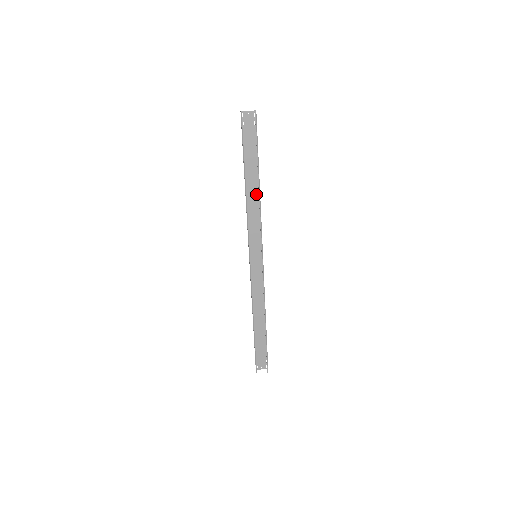
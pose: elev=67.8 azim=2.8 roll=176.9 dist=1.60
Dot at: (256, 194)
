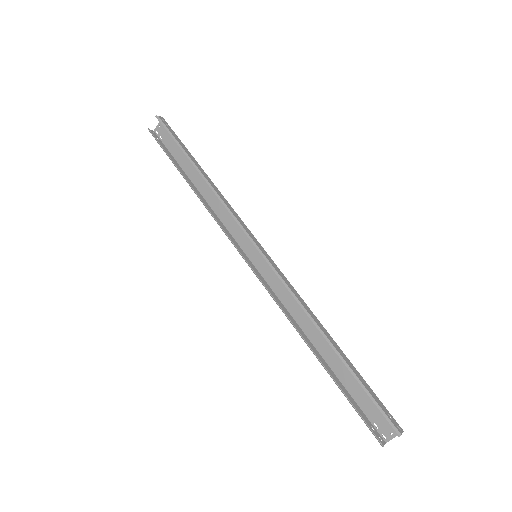
Dot at: occluded
